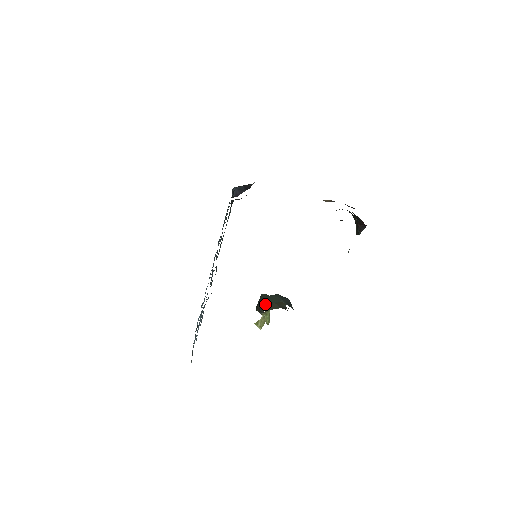
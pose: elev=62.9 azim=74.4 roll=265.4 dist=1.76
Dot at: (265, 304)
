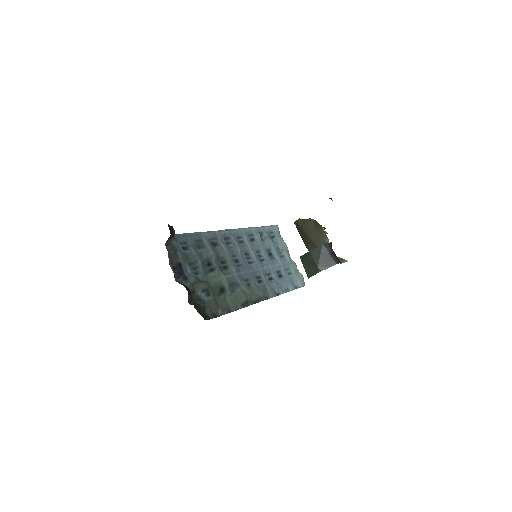
Dot at: (308, 276)
